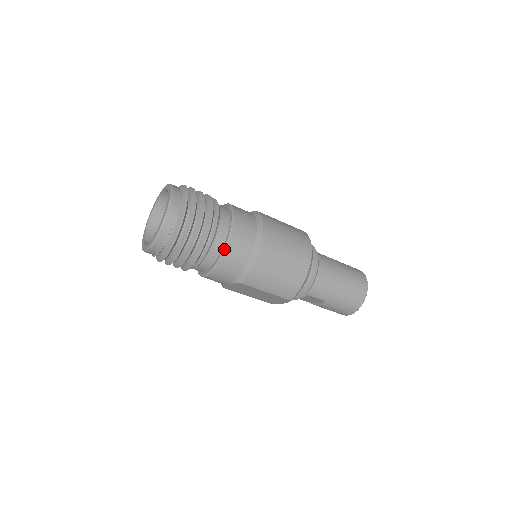
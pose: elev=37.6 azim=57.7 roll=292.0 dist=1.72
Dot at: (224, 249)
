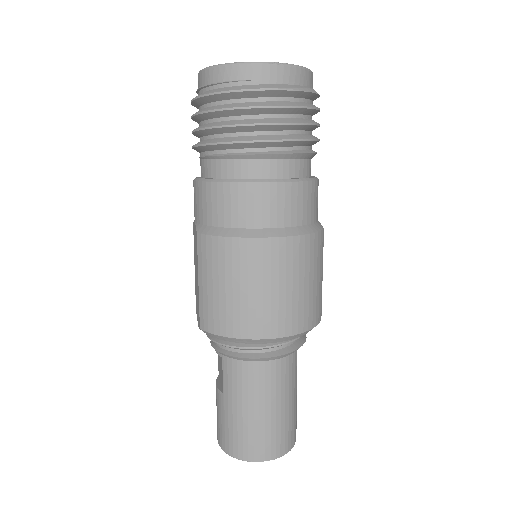
Dot at: (236, 180)
